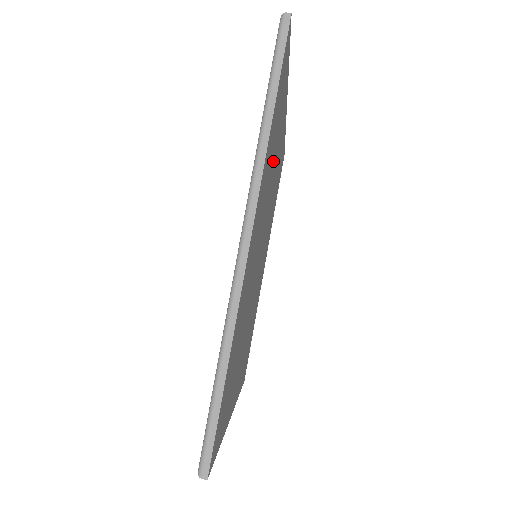
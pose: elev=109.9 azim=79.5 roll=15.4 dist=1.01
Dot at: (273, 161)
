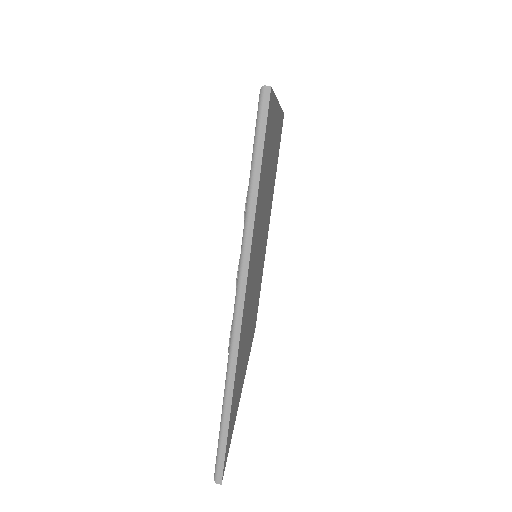
Dot at: (265, 189)
